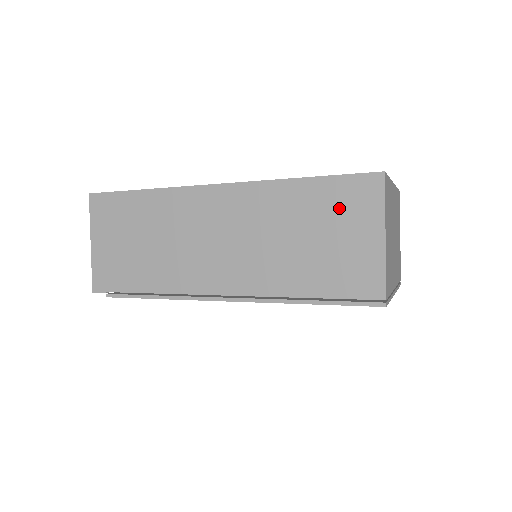
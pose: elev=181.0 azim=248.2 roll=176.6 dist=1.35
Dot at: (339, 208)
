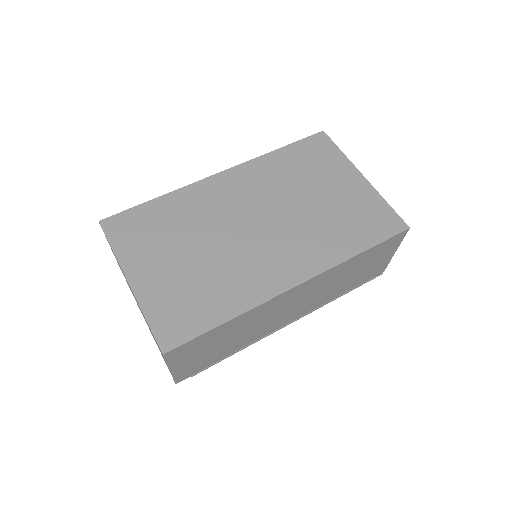
Dot at: (377, 254)
